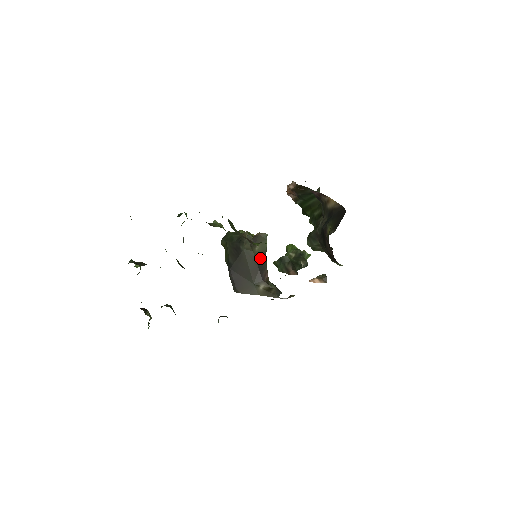
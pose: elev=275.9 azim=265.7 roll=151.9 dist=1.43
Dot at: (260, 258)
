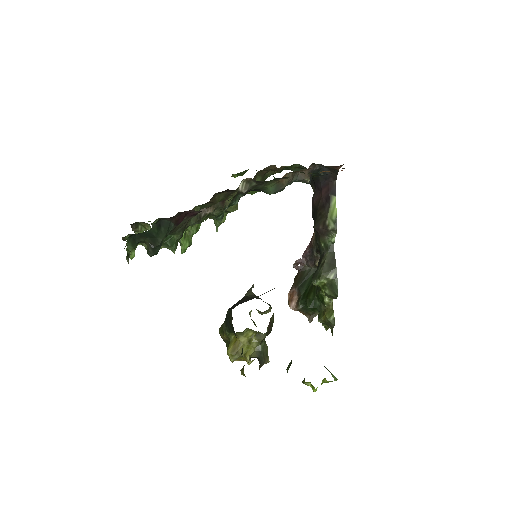
Dot at: occluded
